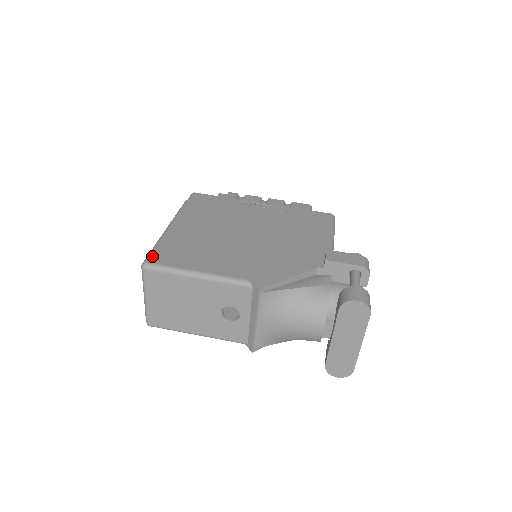
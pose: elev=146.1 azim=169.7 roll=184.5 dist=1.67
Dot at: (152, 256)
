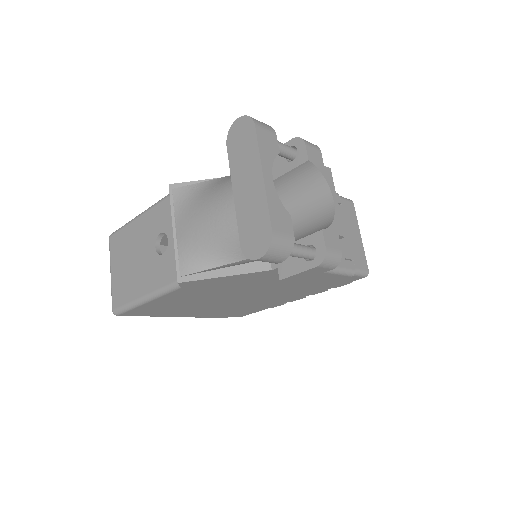
Dot at: occluded
